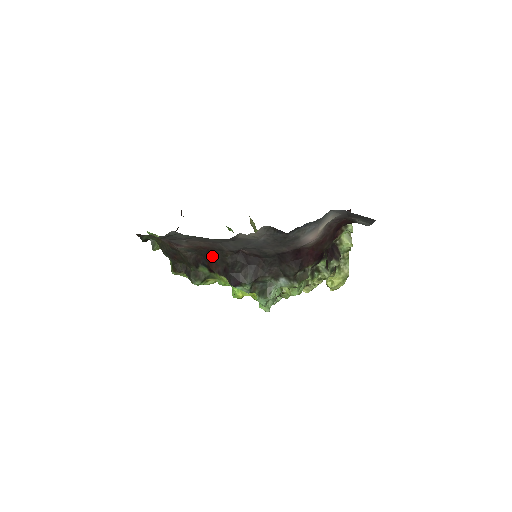
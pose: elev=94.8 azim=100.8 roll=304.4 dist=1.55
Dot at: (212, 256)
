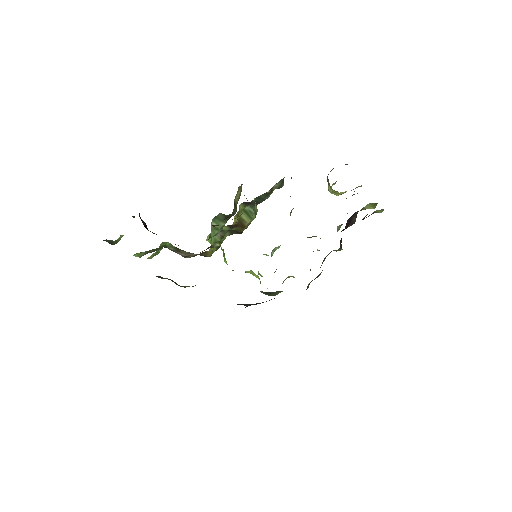
Dot at: occluded
